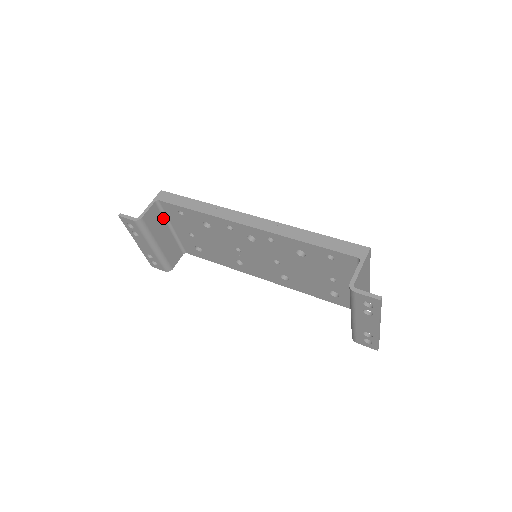
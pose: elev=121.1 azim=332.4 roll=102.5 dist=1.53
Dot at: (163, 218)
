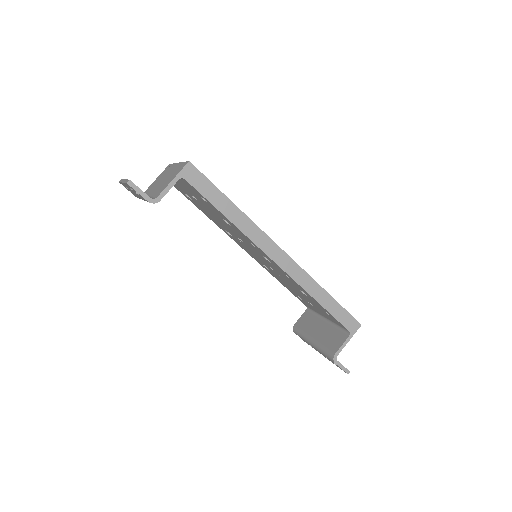
Dot at: occluded
